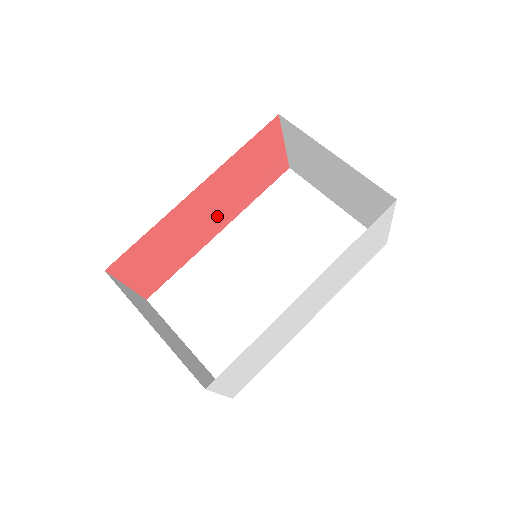
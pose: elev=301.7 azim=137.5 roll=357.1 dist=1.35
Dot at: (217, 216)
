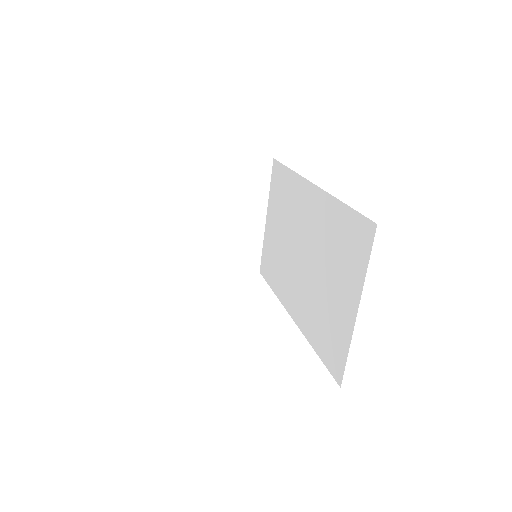
Dot at: occluded
